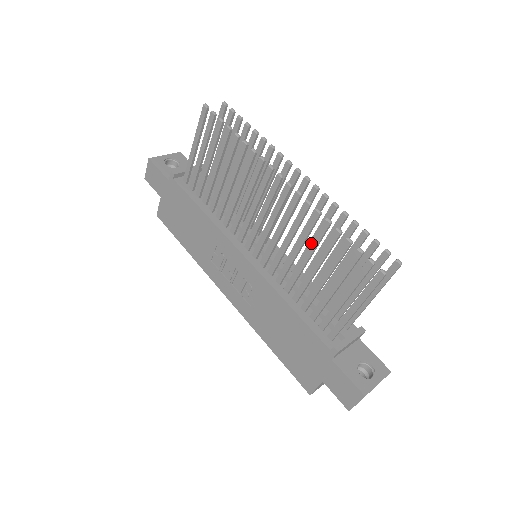
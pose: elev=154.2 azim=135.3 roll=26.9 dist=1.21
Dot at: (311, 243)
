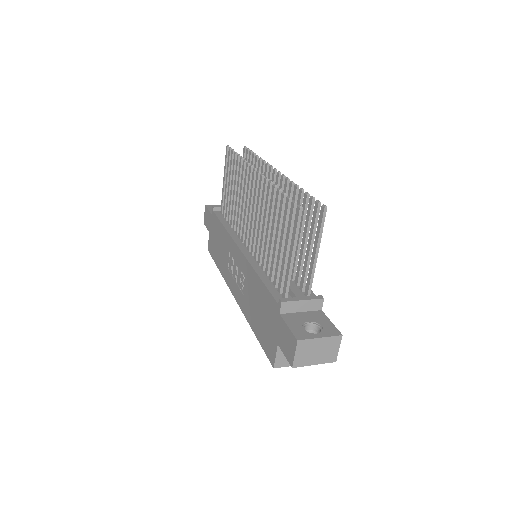
Dot at: (269, 212)
